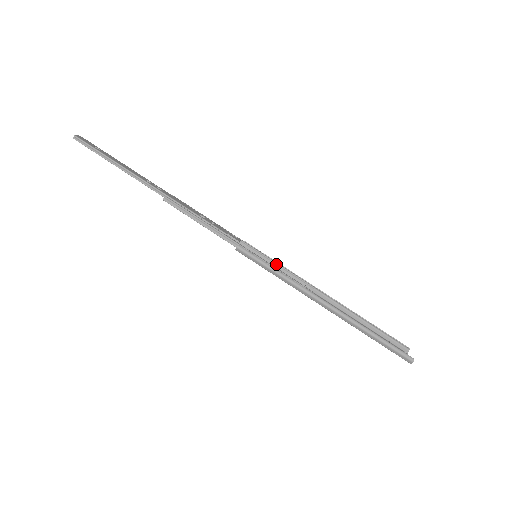
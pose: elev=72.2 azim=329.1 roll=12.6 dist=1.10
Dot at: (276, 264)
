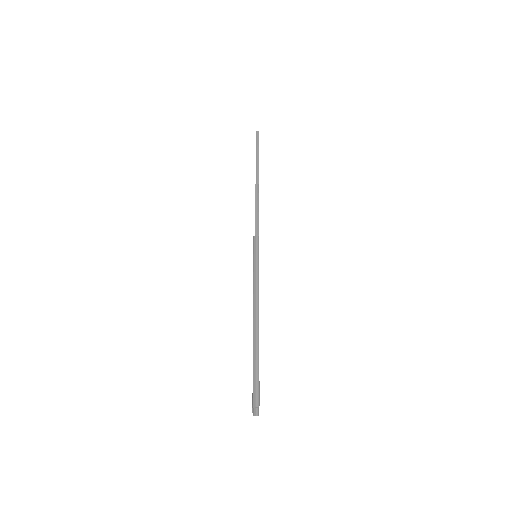
Dot at: occluded
